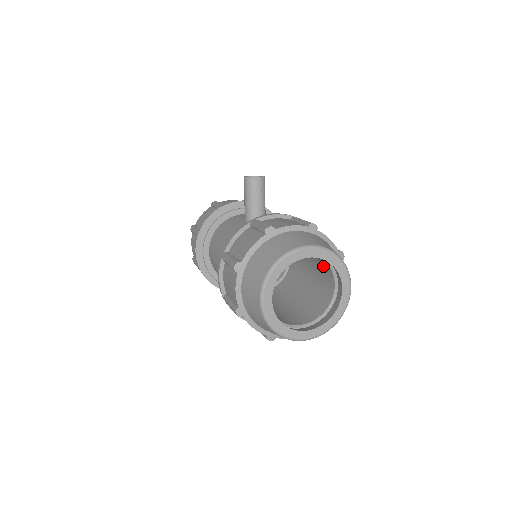
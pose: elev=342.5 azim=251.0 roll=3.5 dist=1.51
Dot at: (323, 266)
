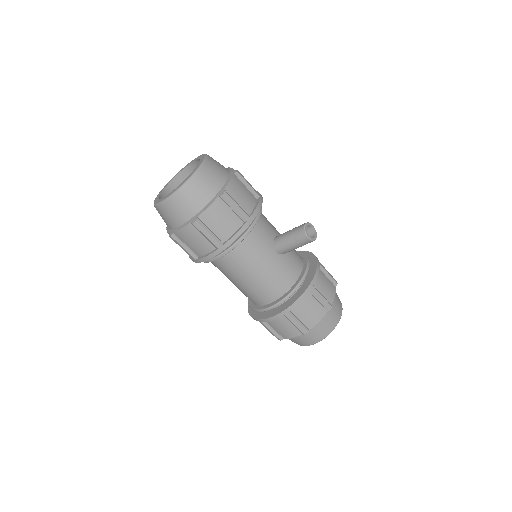
Dot at: occluded
